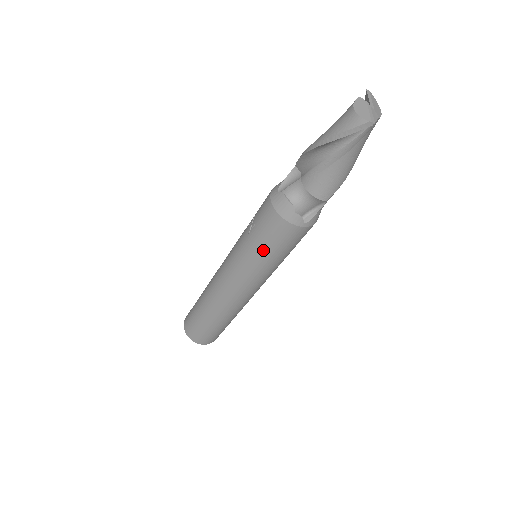
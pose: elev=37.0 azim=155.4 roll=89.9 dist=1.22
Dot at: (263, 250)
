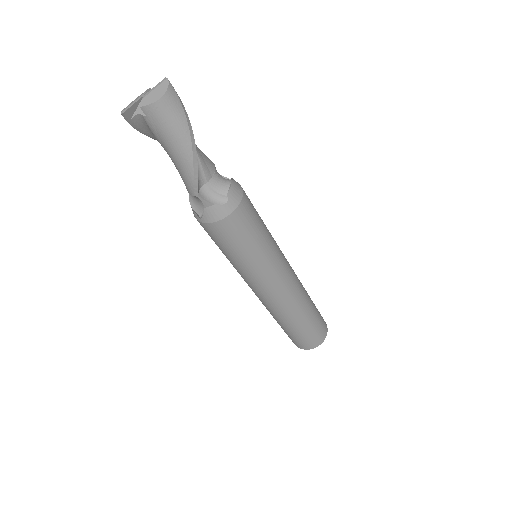
Dot at: occluded
